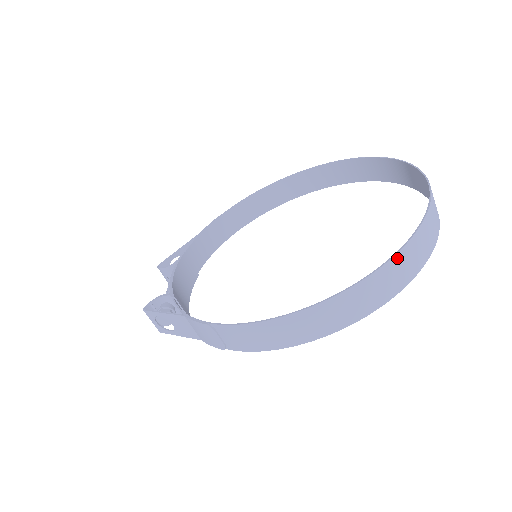
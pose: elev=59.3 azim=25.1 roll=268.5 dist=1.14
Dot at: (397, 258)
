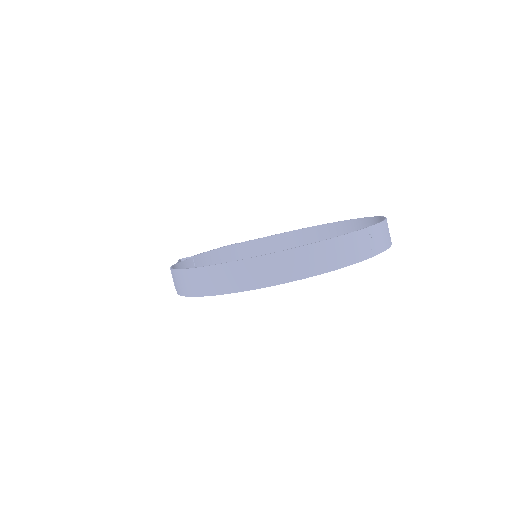
Dot at: (254, 261)
